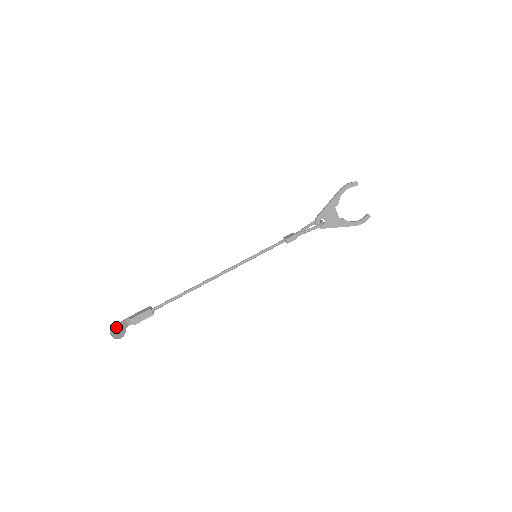
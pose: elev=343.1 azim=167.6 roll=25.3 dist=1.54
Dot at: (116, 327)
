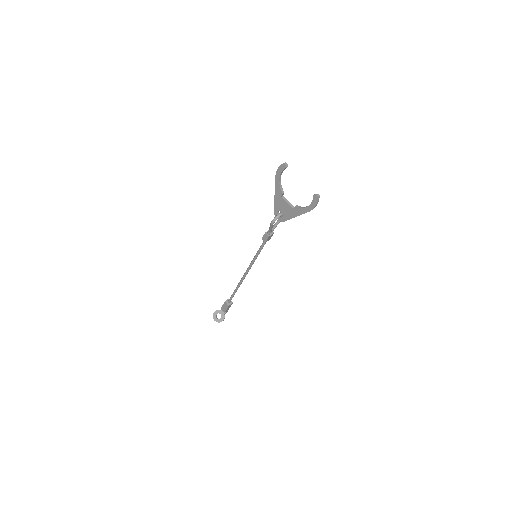
Dot at: occluded
